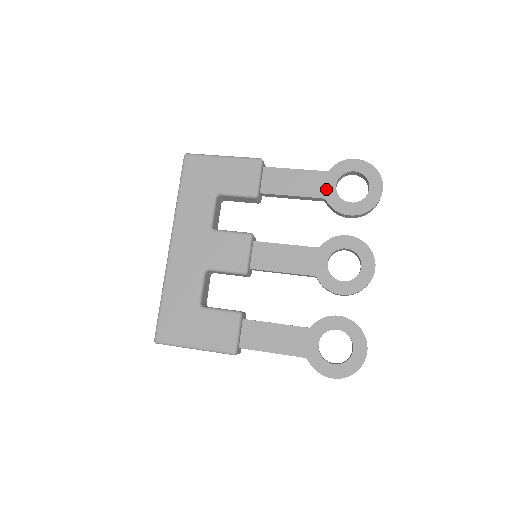
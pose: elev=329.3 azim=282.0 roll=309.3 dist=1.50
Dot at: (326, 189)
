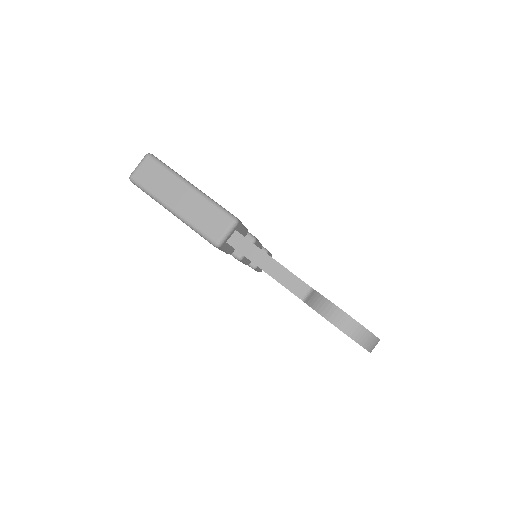
Dot at: occluded
